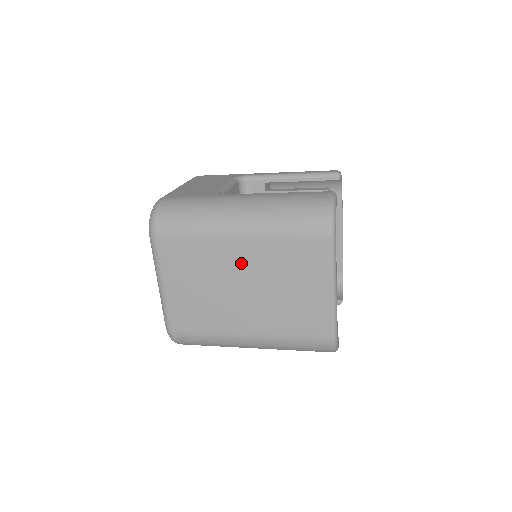
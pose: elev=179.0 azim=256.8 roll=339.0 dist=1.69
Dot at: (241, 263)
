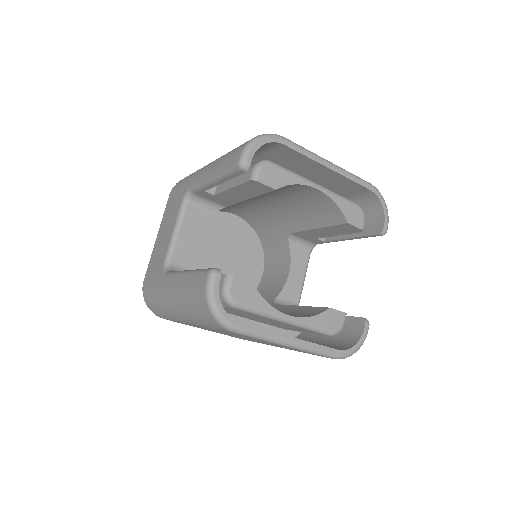
Dot at: occluded
